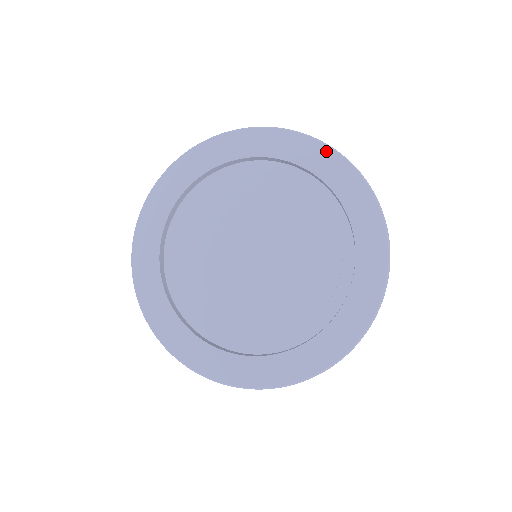
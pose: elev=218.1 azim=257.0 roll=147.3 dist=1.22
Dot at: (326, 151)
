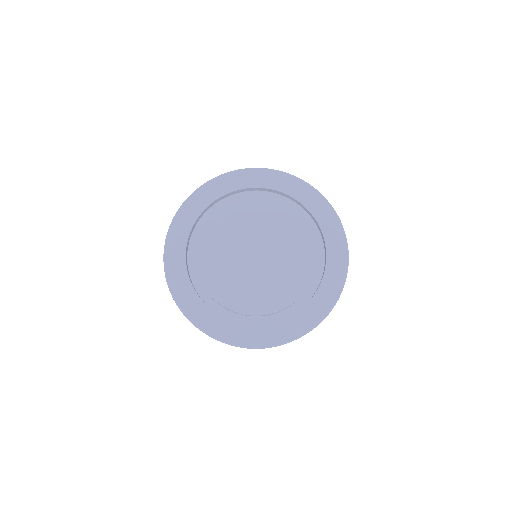
Dot at: (308, 188)
